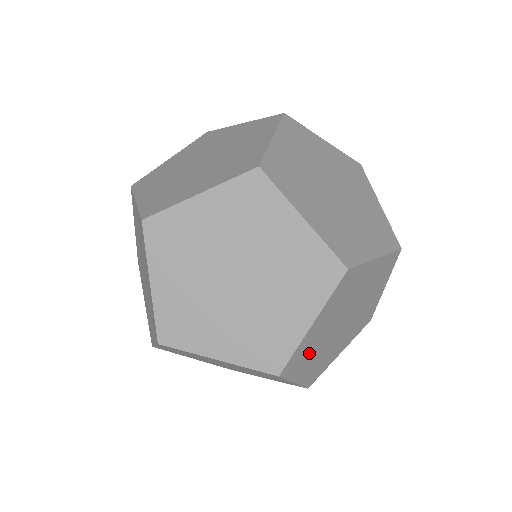
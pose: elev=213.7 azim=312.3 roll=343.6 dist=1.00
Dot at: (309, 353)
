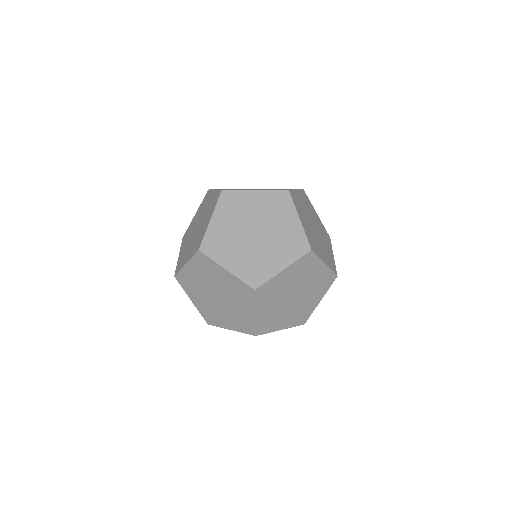
Dot at: (272, 296)
